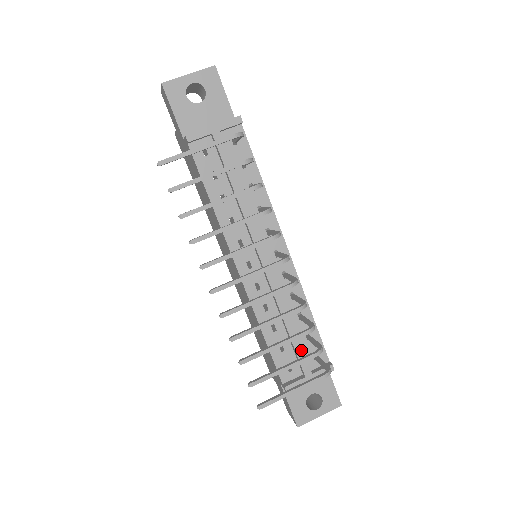
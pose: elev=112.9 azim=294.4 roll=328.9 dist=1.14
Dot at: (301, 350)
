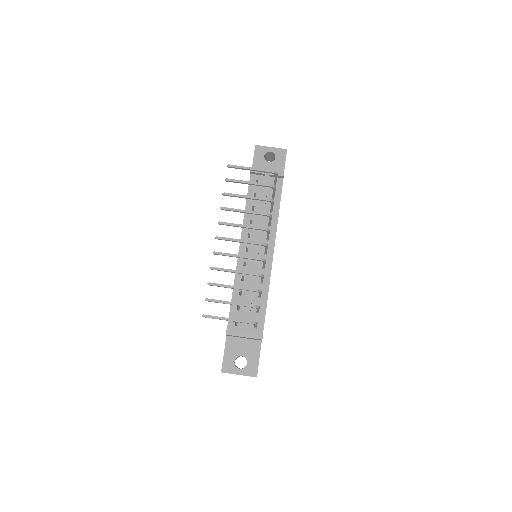
Dot at: (249, 314)
